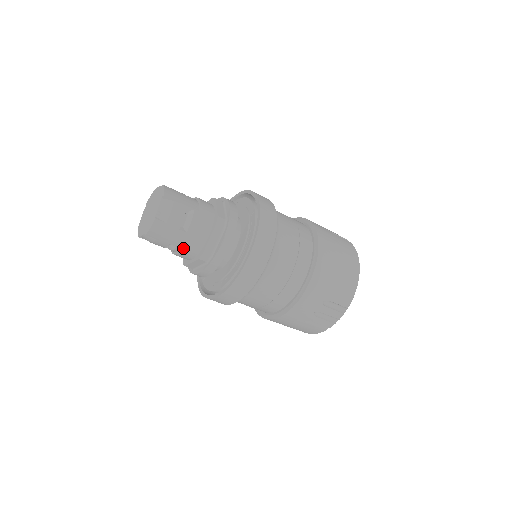
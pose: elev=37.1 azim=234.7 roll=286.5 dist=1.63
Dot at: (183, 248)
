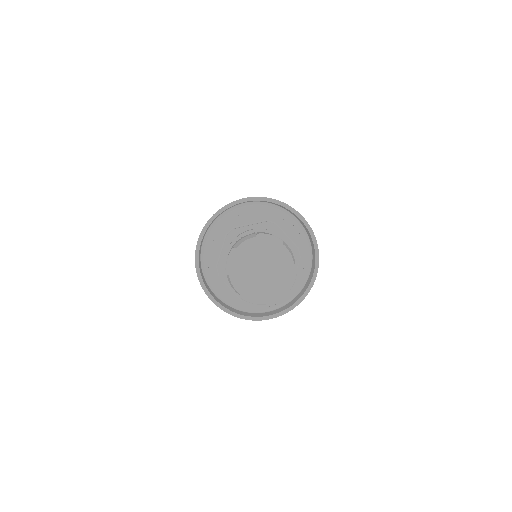
Dot at: occluded
